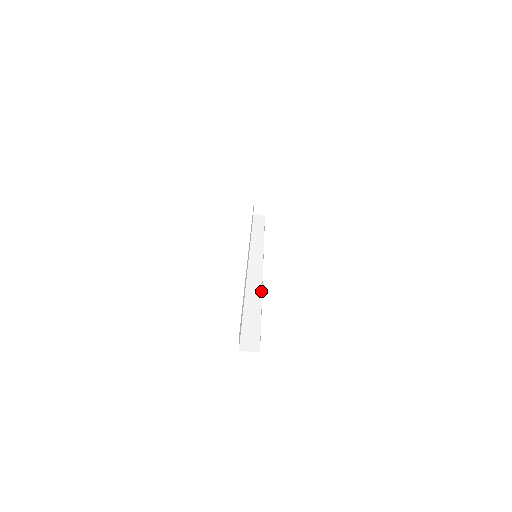
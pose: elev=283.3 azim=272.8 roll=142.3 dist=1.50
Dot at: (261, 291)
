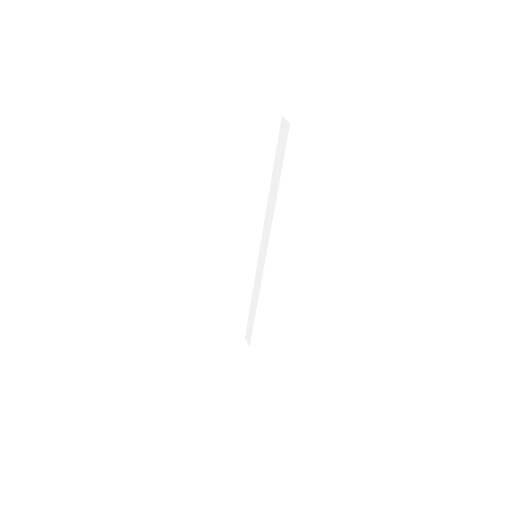
Dot at: (273, 212)
